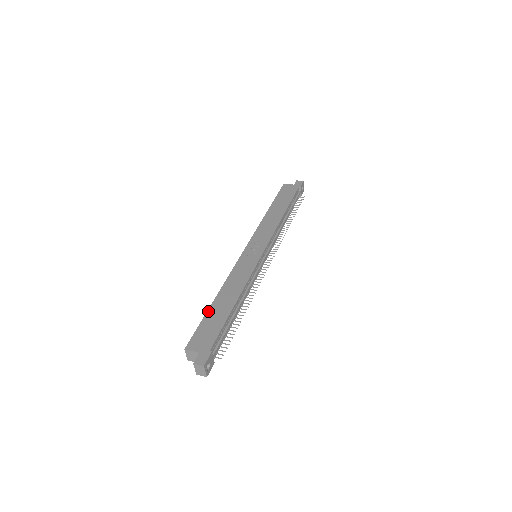
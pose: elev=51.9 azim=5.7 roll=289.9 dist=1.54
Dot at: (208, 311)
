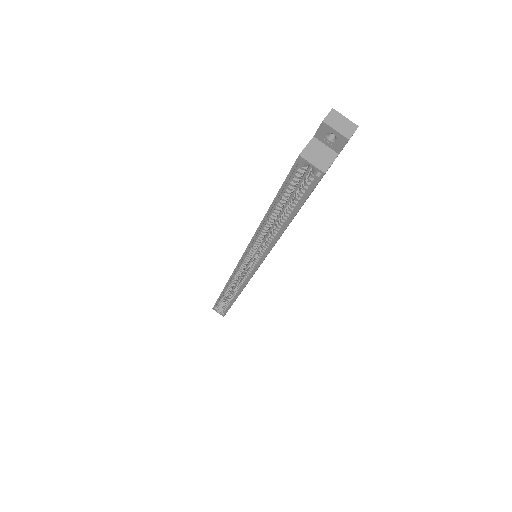
Dot at: (273, 200)
